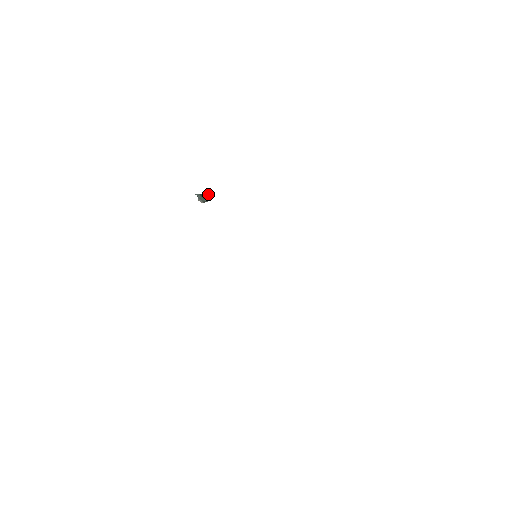
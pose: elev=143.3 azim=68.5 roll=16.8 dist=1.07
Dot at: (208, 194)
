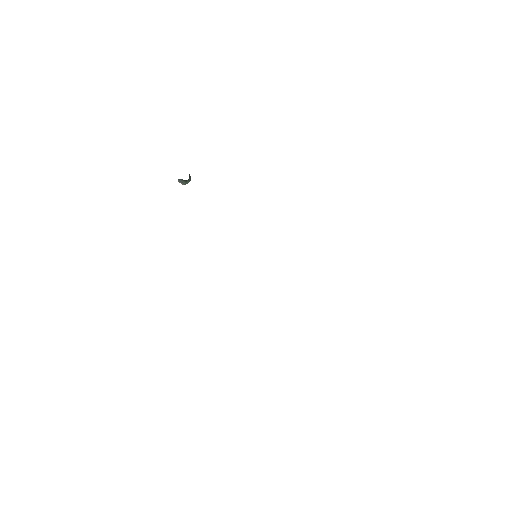
Dot at: (189, 177)
